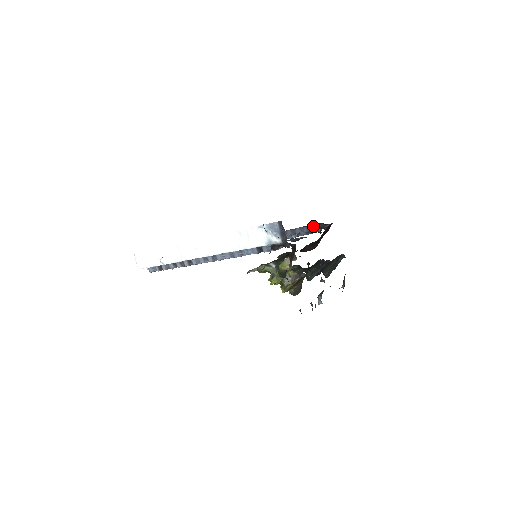
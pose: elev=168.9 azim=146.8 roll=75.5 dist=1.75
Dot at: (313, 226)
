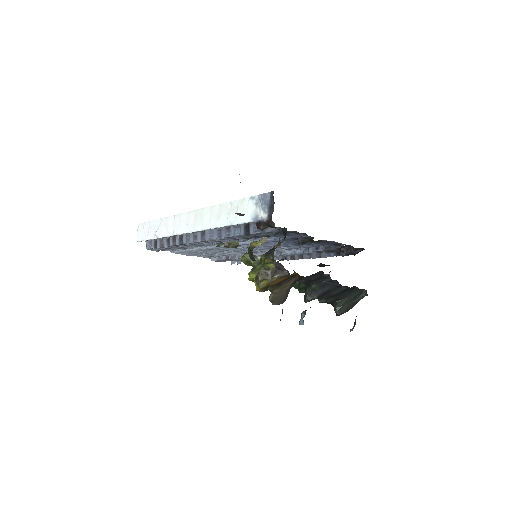
Dot at: (341, 249)
